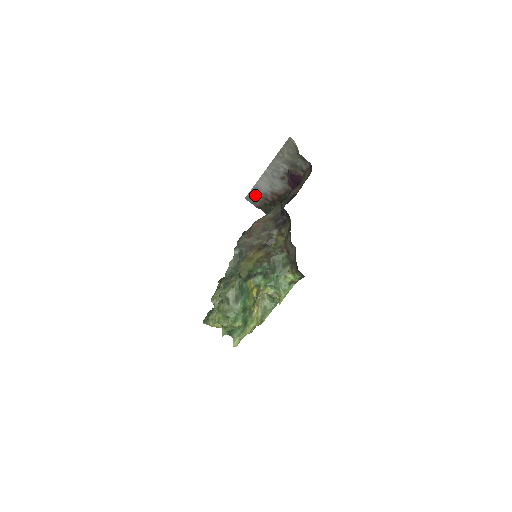
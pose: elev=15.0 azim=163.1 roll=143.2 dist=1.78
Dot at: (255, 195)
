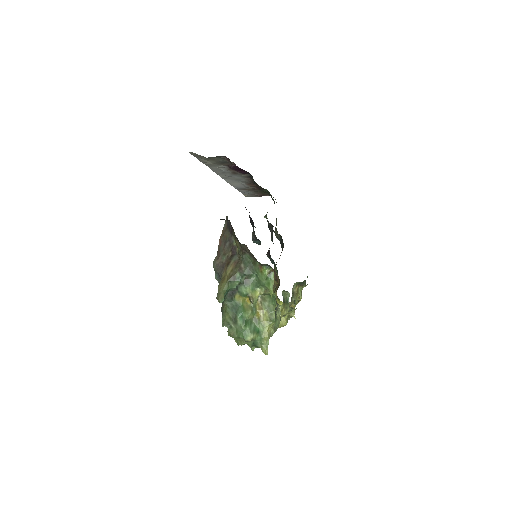
Dot at: (246, 192)
